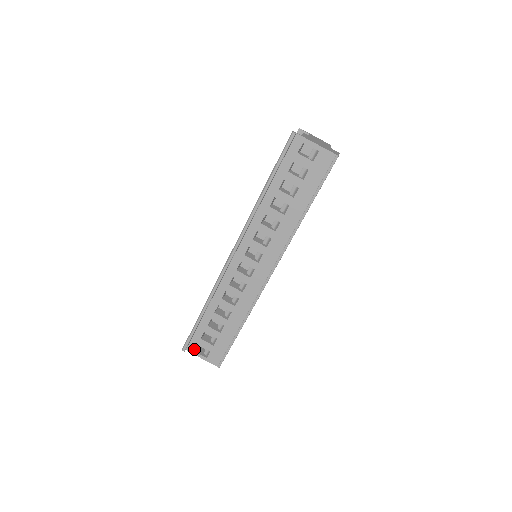
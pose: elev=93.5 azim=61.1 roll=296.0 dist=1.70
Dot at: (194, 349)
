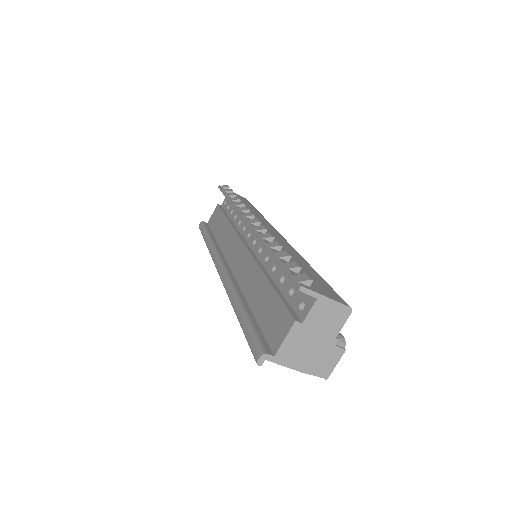
Dot at: occluded
